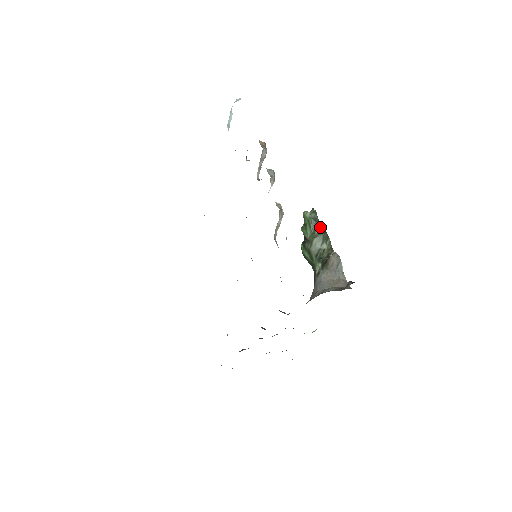
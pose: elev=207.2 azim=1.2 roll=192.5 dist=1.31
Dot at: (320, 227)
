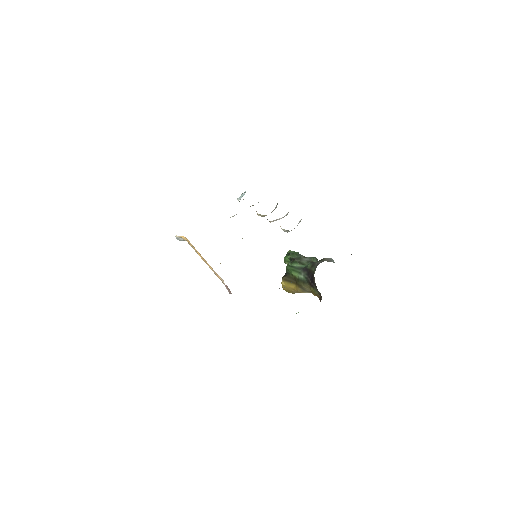
Dot at: (304, 256)
